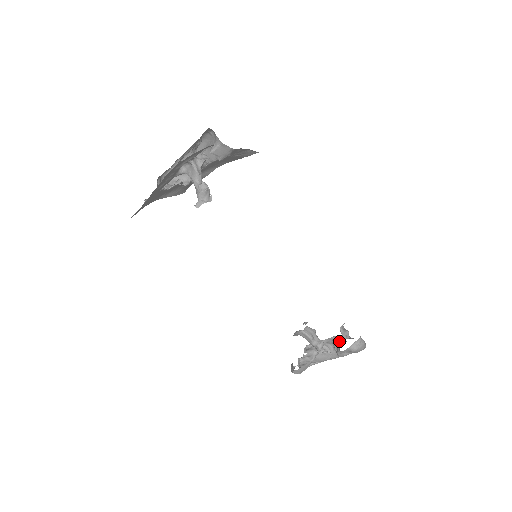
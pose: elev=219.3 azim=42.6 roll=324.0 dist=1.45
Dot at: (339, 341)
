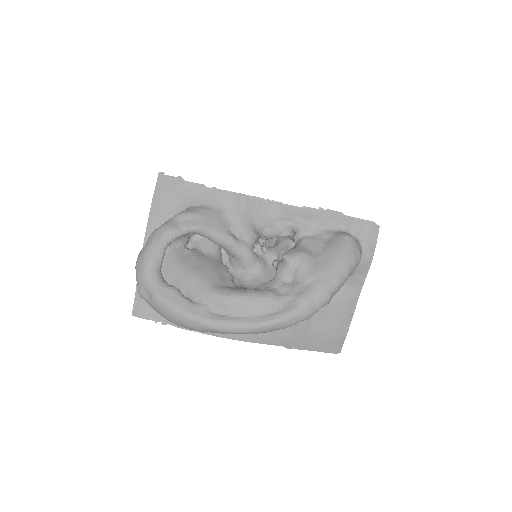
Dot at: occluded
